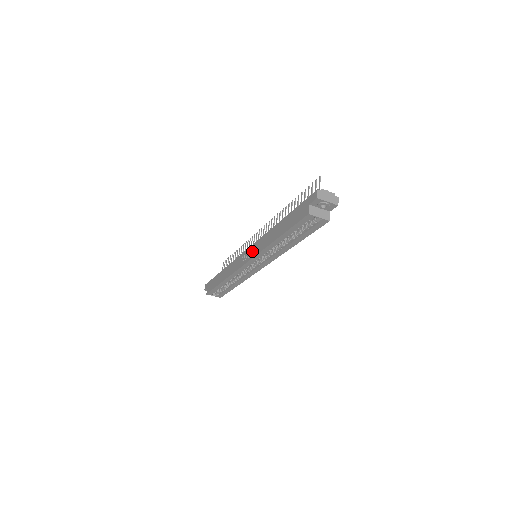
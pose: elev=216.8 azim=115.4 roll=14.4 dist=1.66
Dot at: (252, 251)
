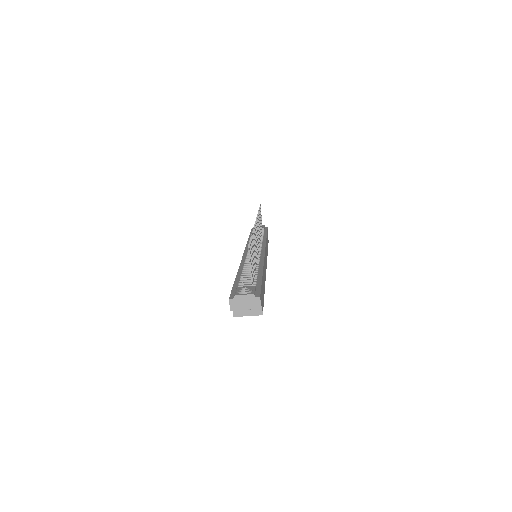
Dot at: occluded
